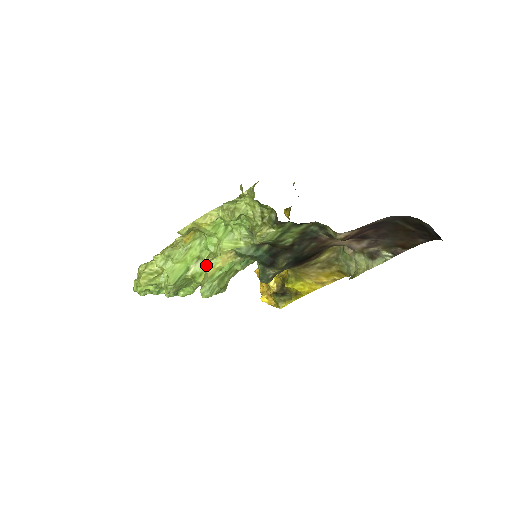
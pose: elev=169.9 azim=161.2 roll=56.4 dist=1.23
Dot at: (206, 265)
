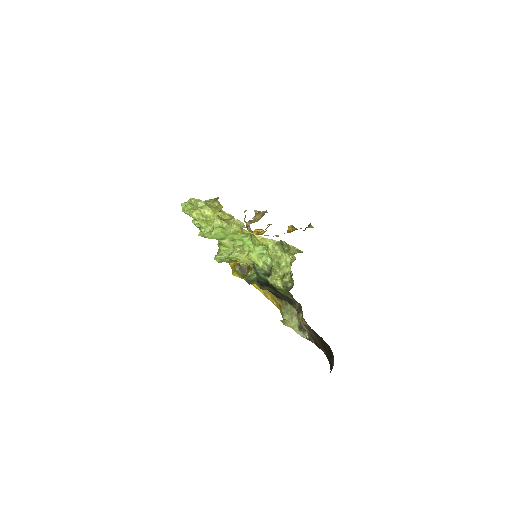
Dot at: (233, 247)
